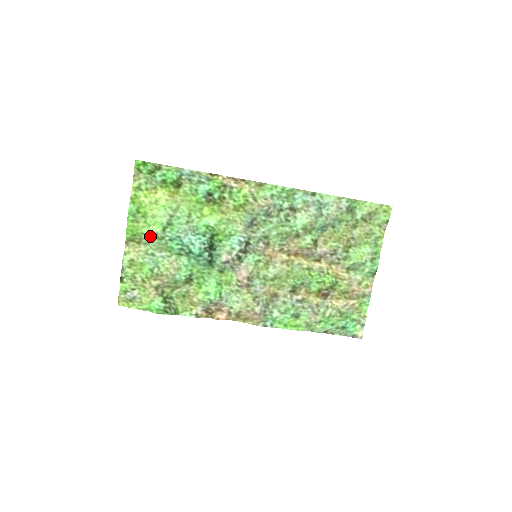
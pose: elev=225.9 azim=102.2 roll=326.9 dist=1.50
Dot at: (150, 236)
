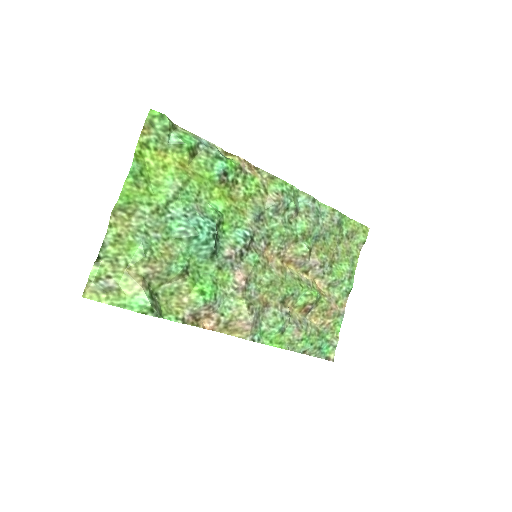
Dot at: (149, 208)
